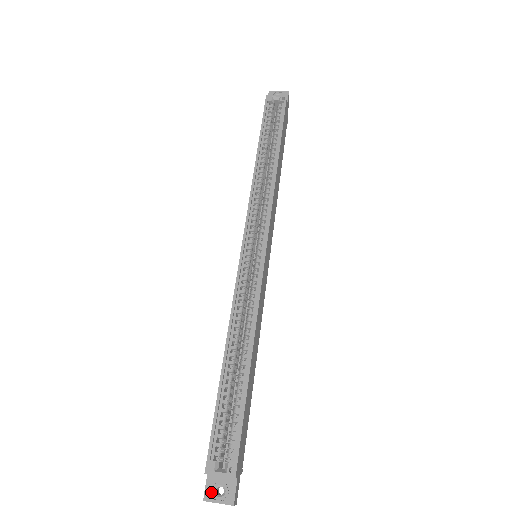
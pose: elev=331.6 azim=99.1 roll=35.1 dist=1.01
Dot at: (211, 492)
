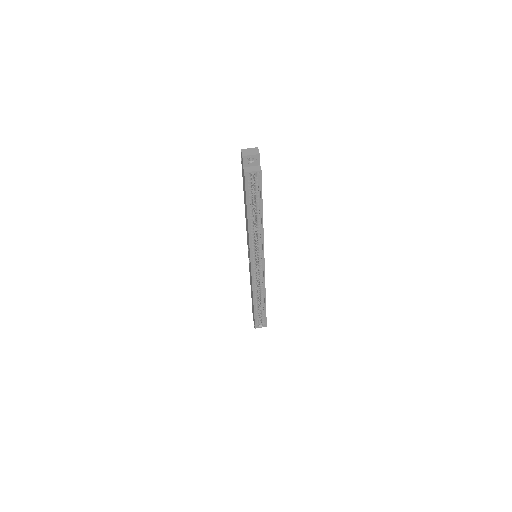
Dot at: occluded
